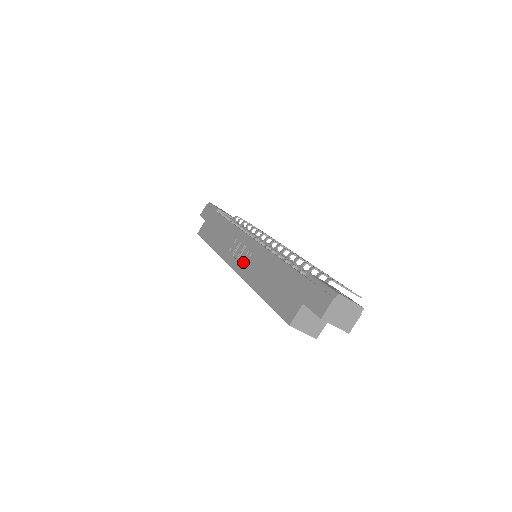
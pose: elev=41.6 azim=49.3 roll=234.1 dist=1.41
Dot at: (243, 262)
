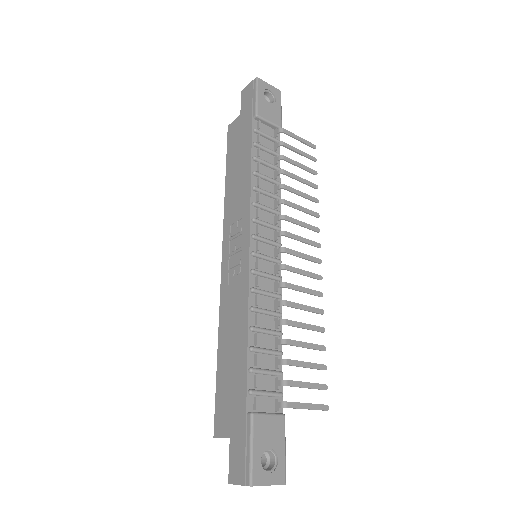
Dot at: (229, 273)
